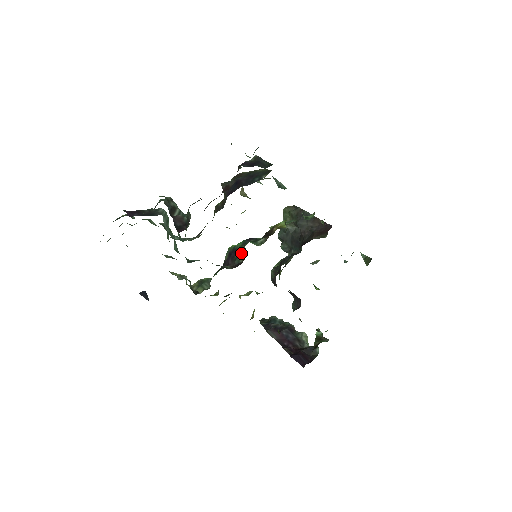
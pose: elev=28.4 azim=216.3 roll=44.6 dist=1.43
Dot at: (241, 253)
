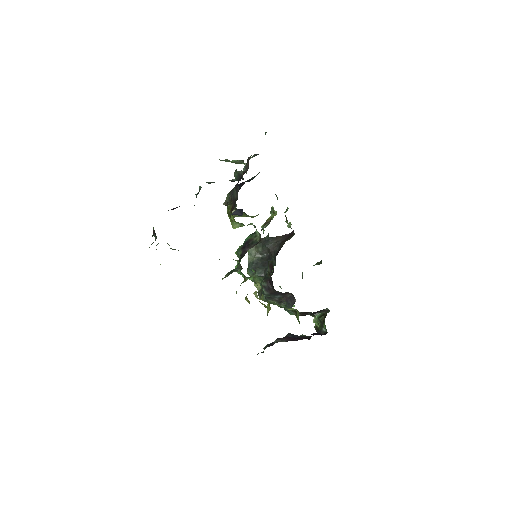
Dot at: (254, 238)
